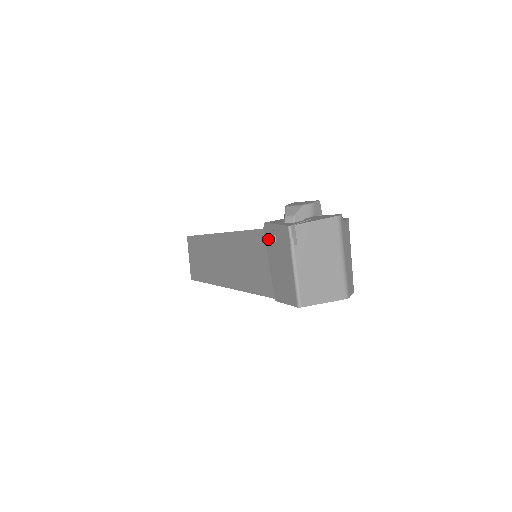
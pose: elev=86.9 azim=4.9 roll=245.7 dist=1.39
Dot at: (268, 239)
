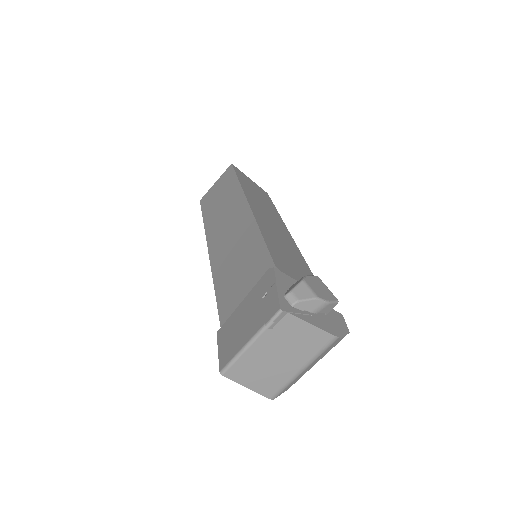
Dot at: (262, 284)
